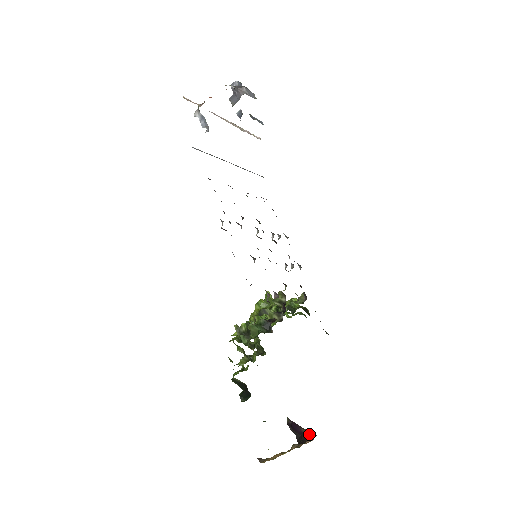
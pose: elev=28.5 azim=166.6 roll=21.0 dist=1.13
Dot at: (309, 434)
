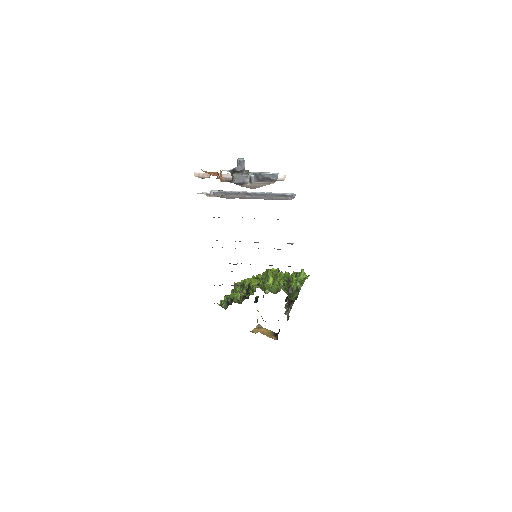
Dot at: occluded
